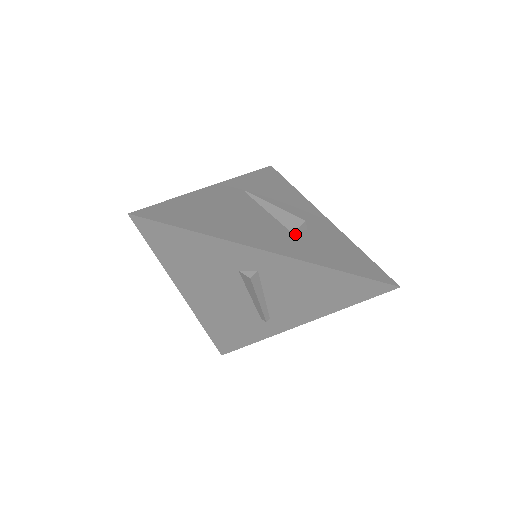
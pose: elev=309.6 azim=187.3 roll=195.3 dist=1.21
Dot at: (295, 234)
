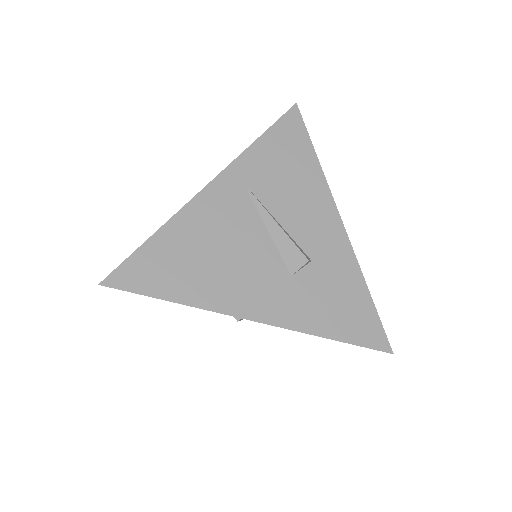
Dot at: (294, 276)
